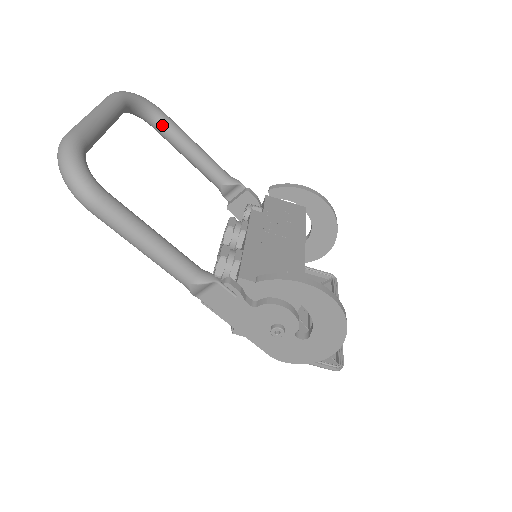
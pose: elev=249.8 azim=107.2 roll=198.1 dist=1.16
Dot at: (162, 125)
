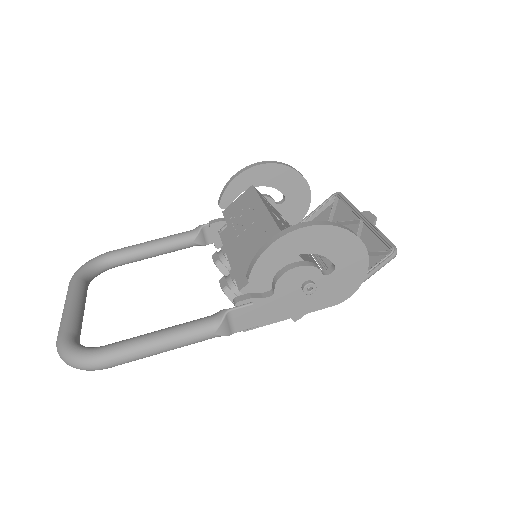
Dot at: (118, 259)
